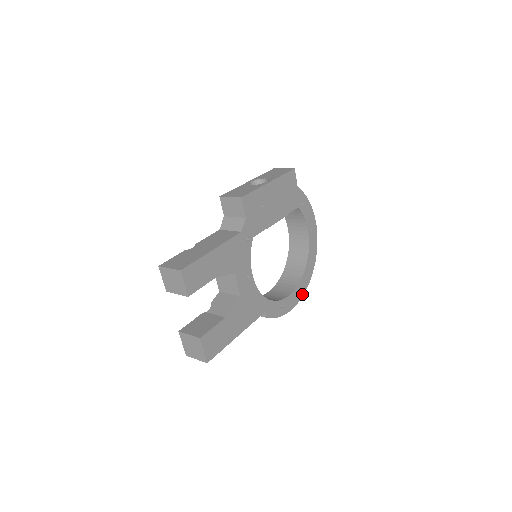
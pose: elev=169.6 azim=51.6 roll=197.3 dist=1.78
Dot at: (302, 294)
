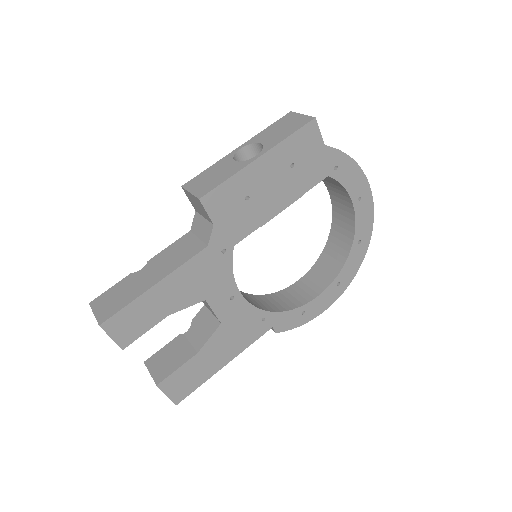
Dot at: (344, 287)
